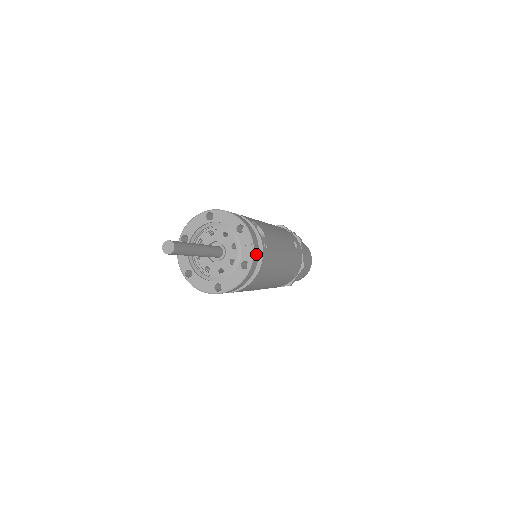
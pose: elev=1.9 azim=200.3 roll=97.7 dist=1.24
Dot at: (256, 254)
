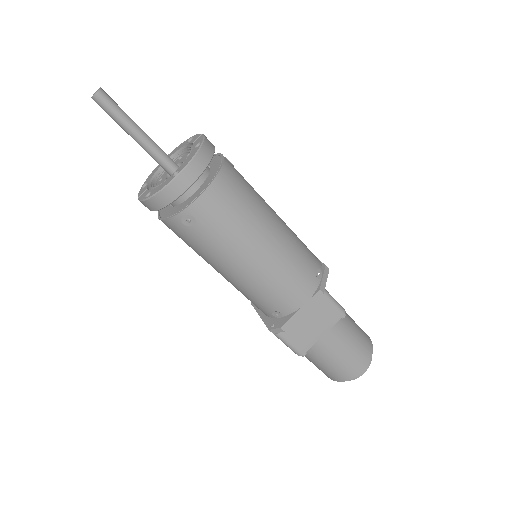
Dot at: (209, 142)
